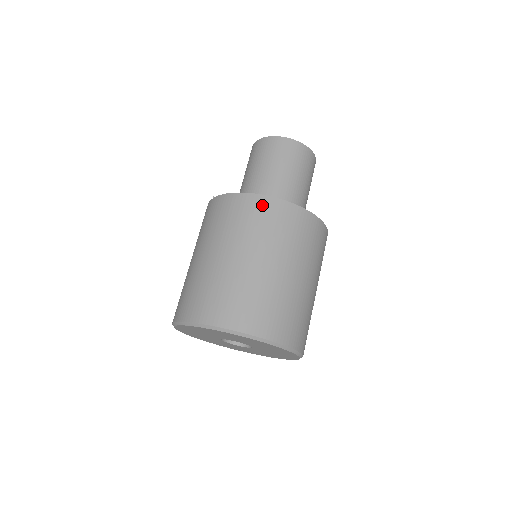
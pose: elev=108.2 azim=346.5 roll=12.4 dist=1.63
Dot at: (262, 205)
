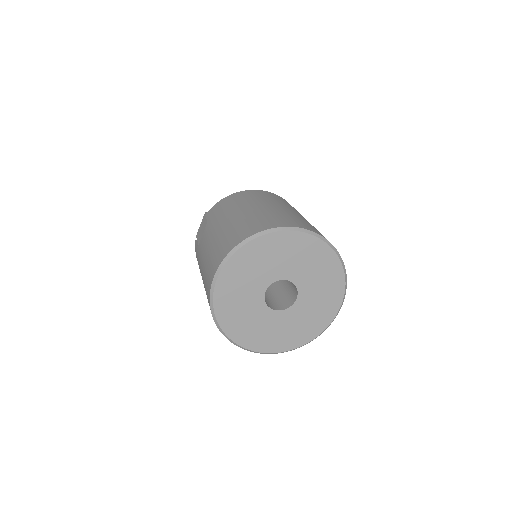
Dot at: (283, 199)
